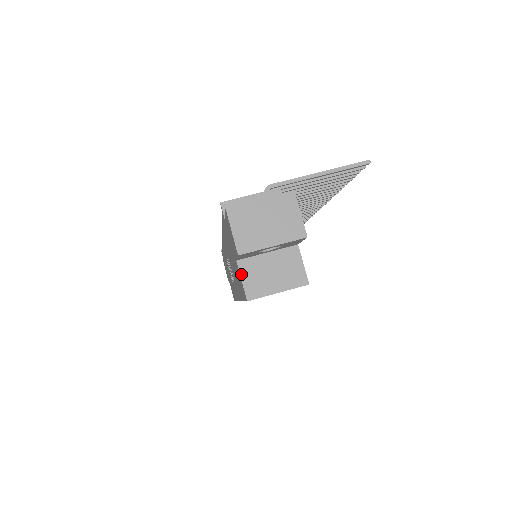
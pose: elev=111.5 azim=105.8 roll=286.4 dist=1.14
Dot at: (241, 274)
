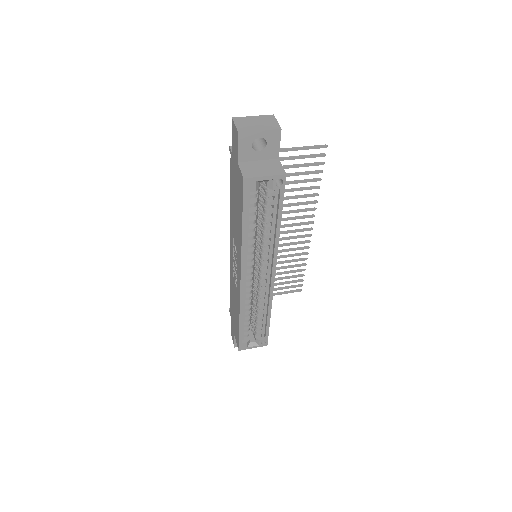
Dot at: (240, 168)
